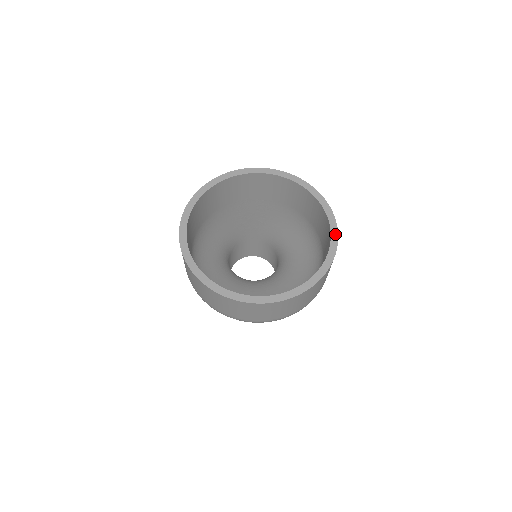
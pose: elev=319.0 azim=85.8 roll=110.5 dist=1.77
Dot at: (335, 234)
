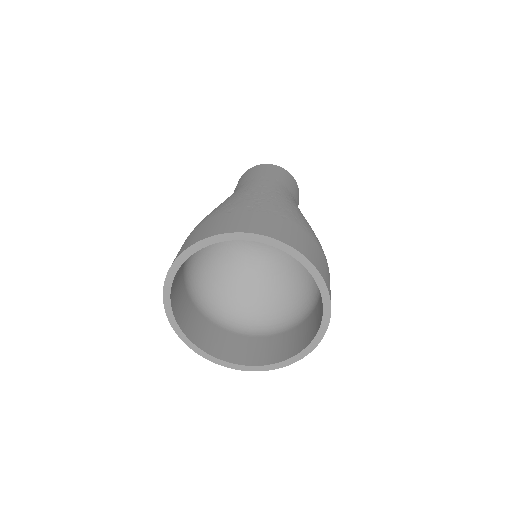
Dot at: (325, 325)
